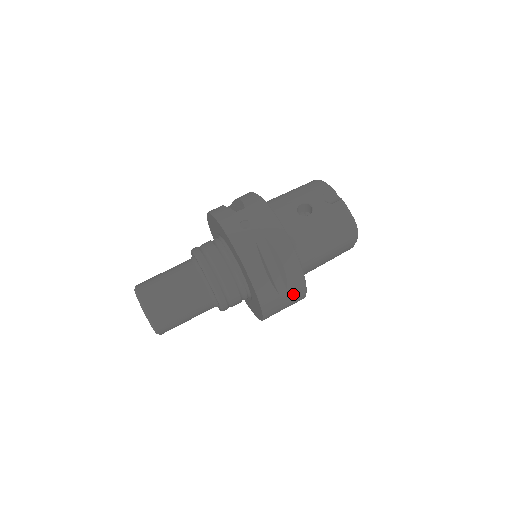
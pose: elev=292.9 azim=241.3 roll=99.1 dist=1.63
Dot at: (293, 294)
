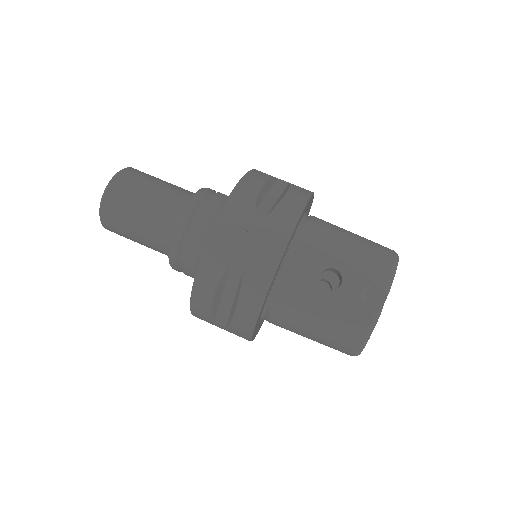
Dot at: (233, 332)
